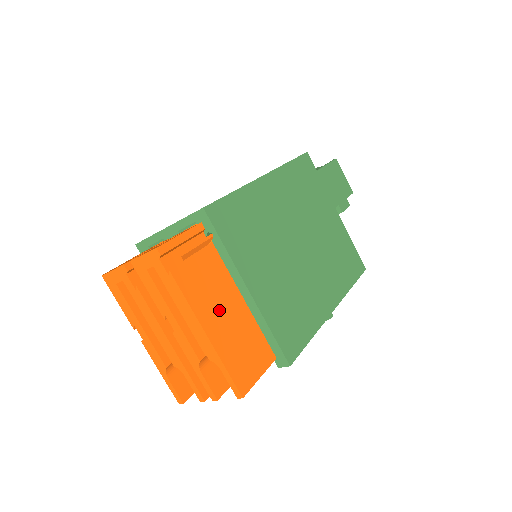
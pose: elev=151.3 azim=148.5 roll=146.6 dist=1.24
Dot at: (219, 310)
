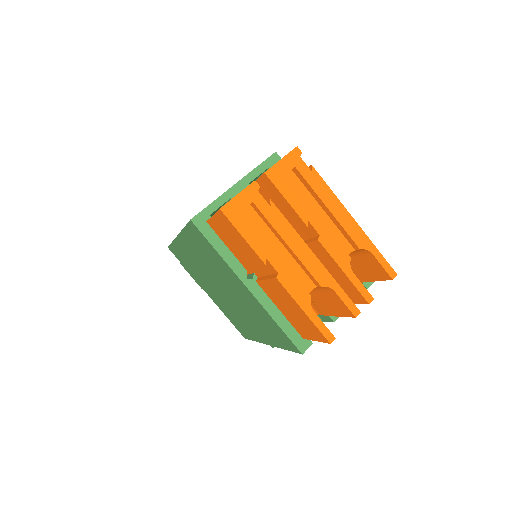
Dot at: occluded
